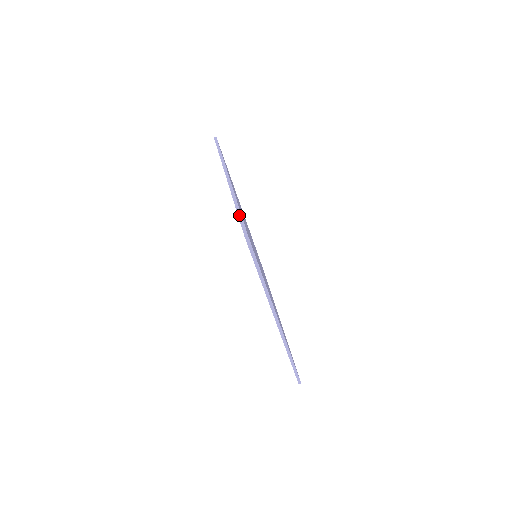
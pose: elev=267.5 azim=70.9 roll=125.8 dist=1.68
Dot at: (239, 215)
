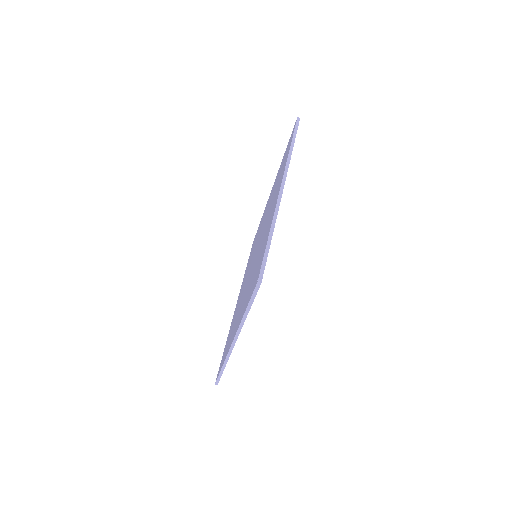
Dot at: (267, 249)
